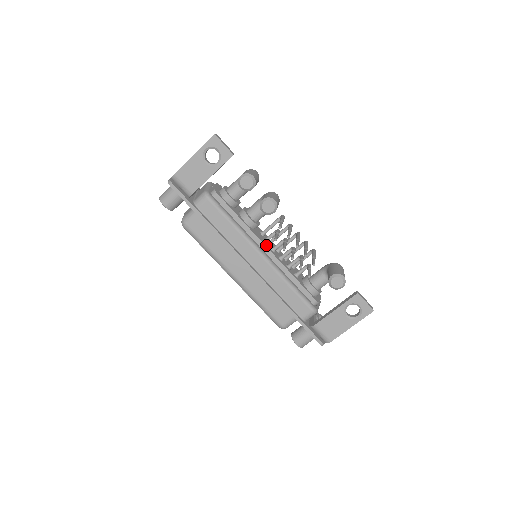
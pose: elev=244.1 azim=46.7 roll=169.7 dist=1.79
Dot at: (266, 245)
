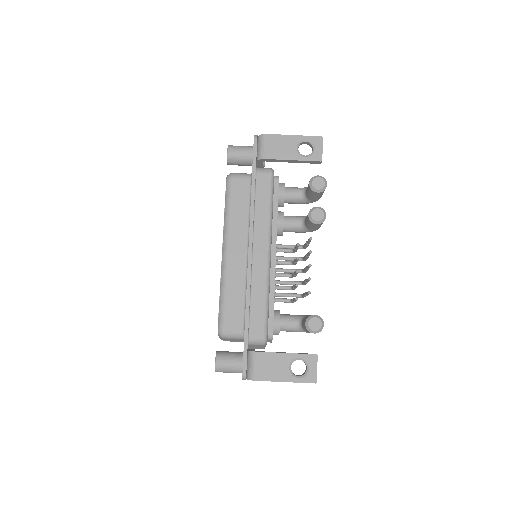
Dot at: (276, 252)
